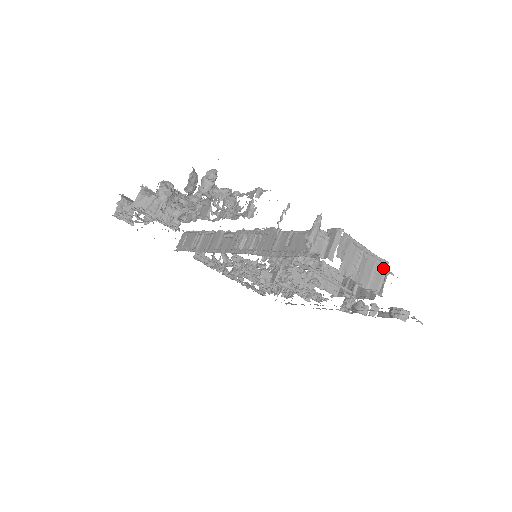
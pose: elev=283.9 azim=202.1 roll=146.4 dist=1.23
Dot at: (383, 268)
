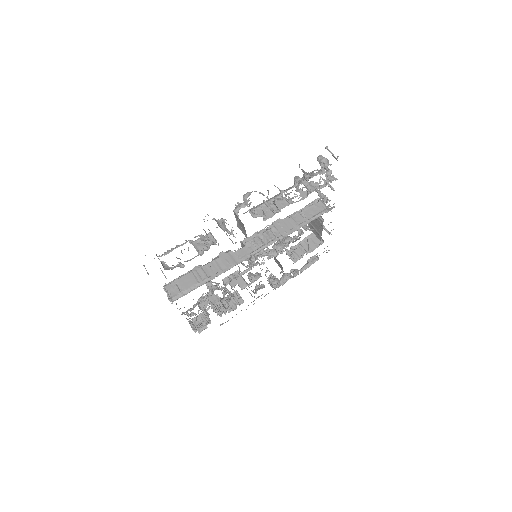
Dot at: occluded
